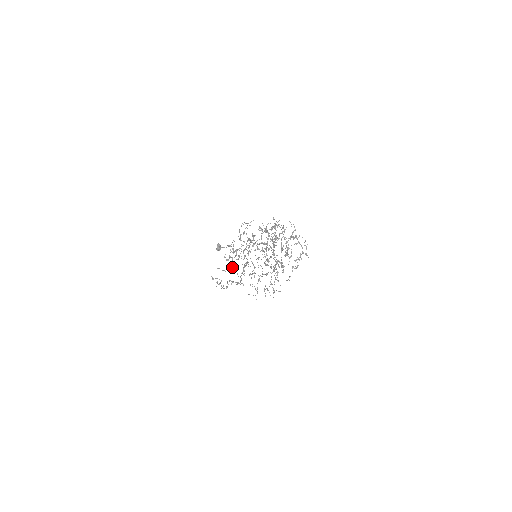
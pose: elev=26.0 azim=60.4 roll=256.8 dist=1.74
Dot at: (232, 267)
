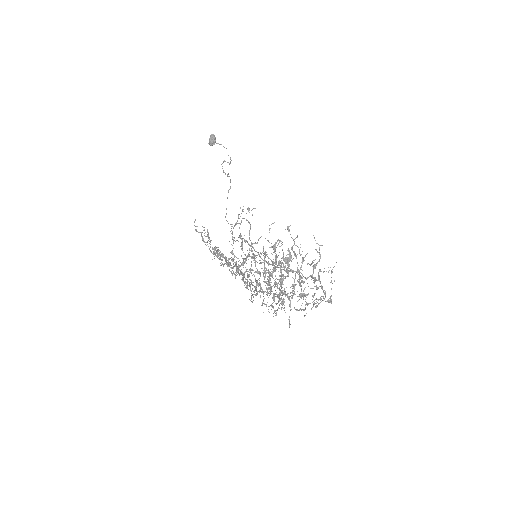
Dot at: (220, 263)
